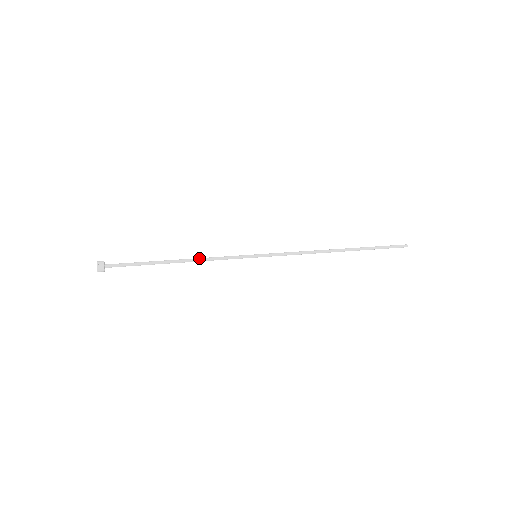
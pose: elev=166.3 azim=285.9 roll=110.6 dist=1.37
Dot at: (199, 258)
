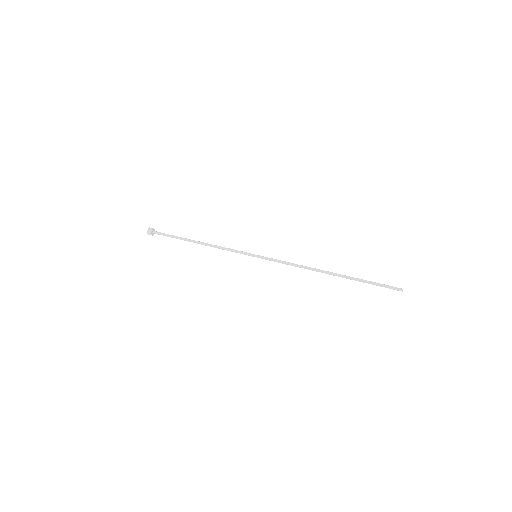
Dot at: (213, 246)
